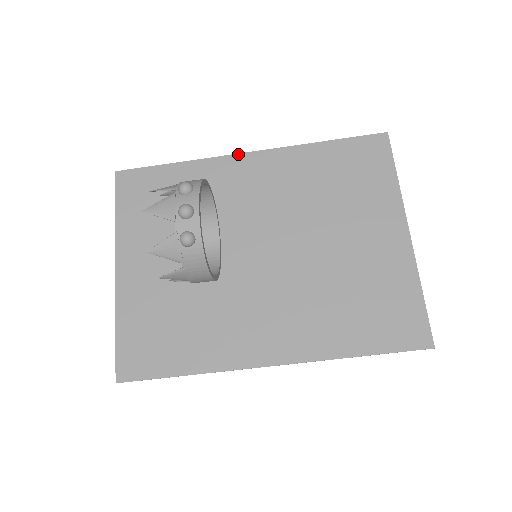
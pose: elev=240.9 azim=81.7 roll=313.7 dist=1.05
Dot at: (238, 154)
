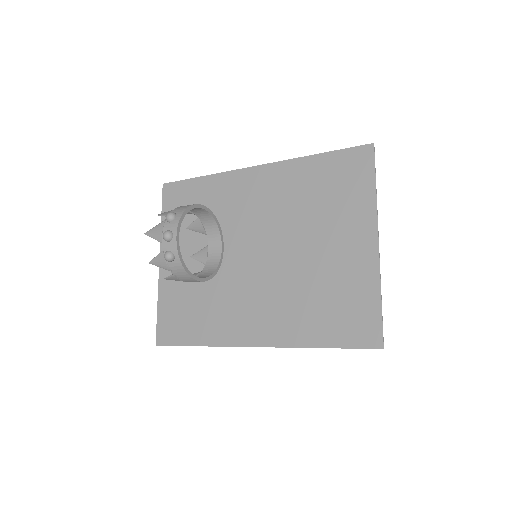
Dot at: (248, 168)
